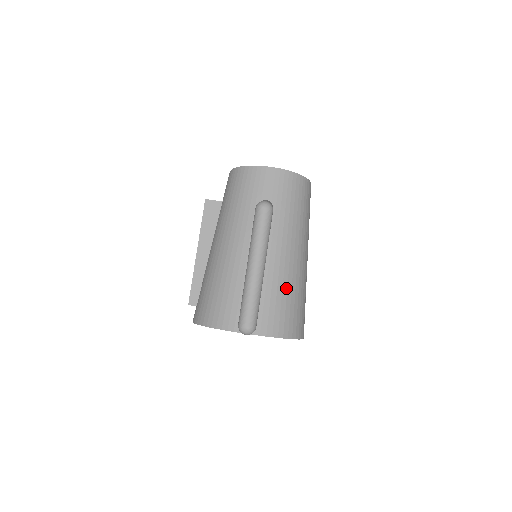
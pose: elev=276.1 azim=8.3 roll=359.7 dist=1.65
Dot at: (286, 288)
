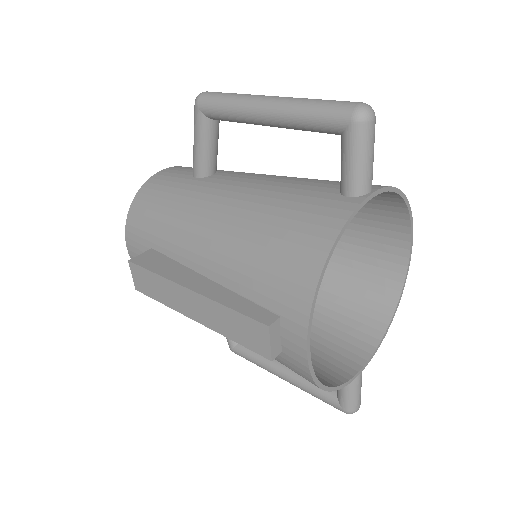
Dot at: occluded
